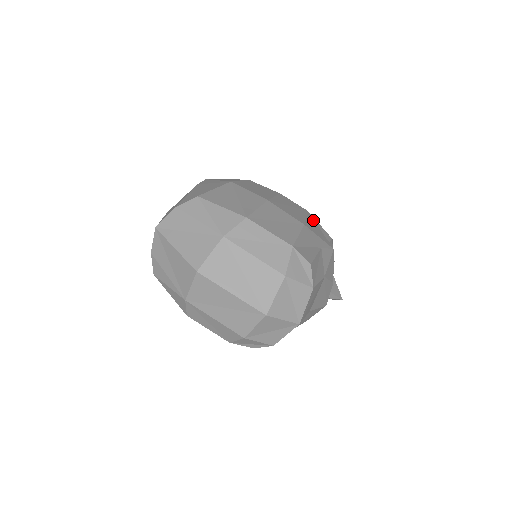
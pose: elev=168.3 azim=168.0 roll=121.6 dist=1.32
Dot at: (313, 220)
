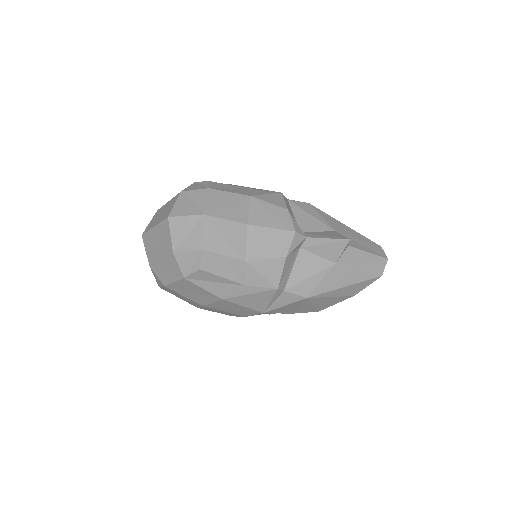
Dot at: occluded
